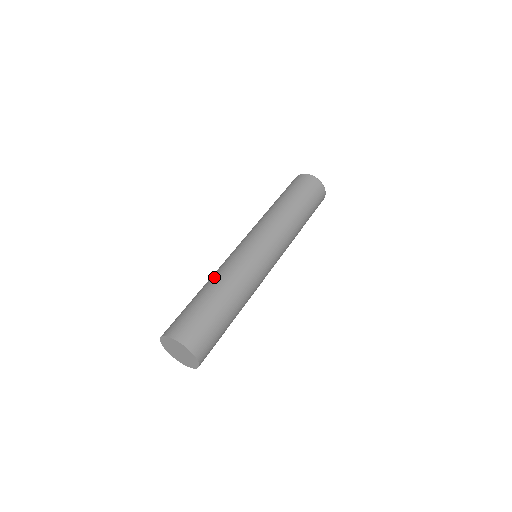
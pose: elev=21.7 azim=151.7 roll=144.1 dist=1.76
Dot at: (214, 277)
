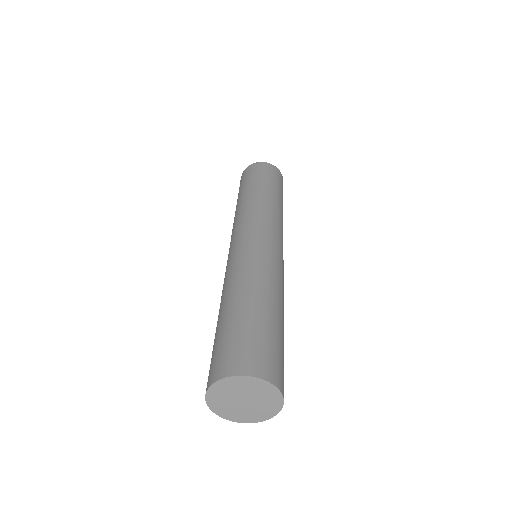
Dot at: occluded
